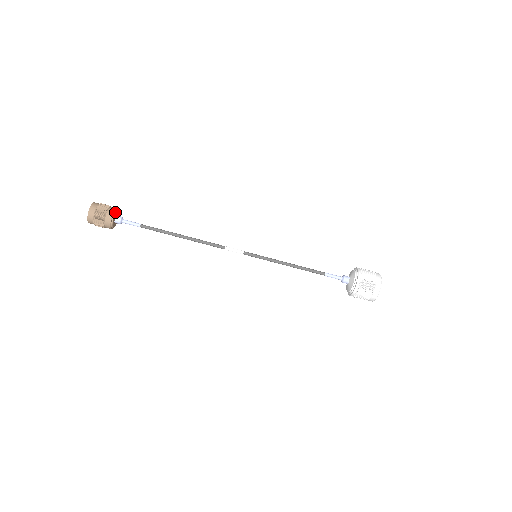
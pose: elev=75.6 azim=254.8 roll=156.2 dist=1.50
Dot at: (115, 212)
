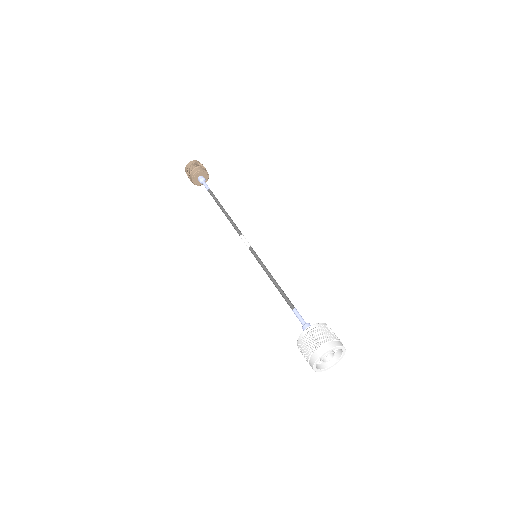
Dot at: (203, 171)
